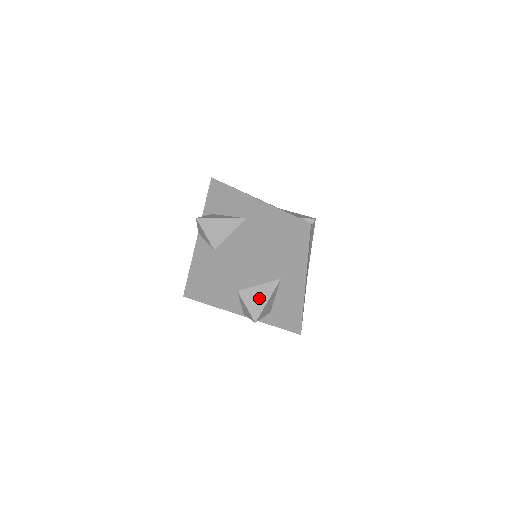
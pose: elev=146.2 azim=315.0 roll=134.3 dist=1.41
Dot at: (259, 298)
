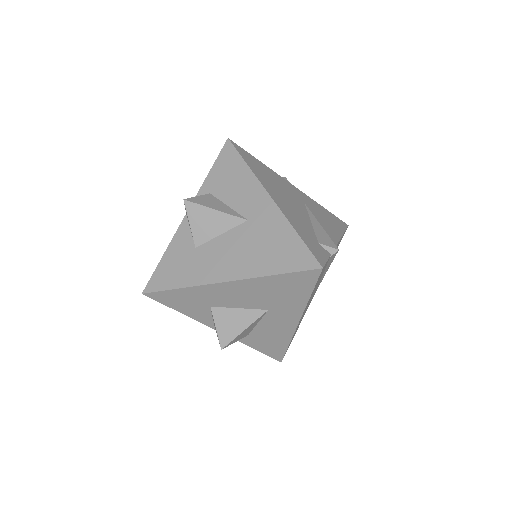
Dot at: (234, 323)
